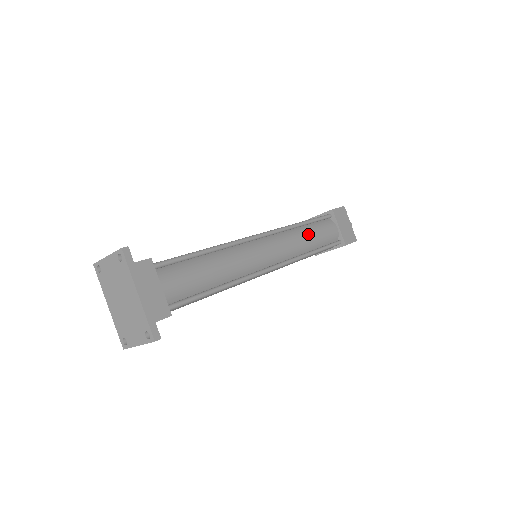
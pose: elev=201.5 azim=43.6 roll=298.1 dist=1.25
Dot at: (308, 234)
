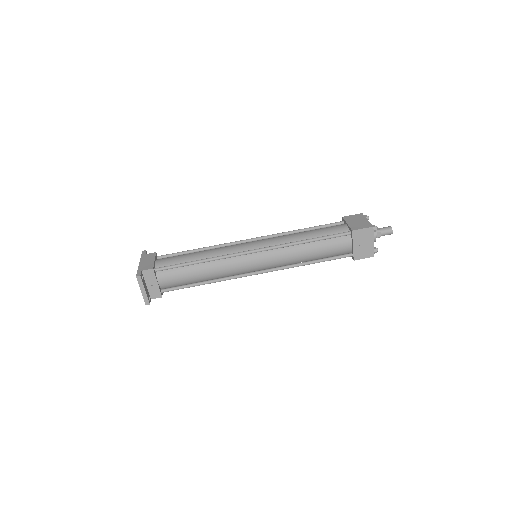
Dot at: (303, 232)
